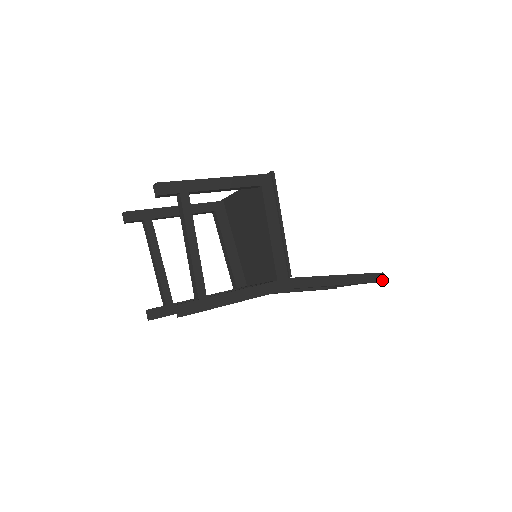
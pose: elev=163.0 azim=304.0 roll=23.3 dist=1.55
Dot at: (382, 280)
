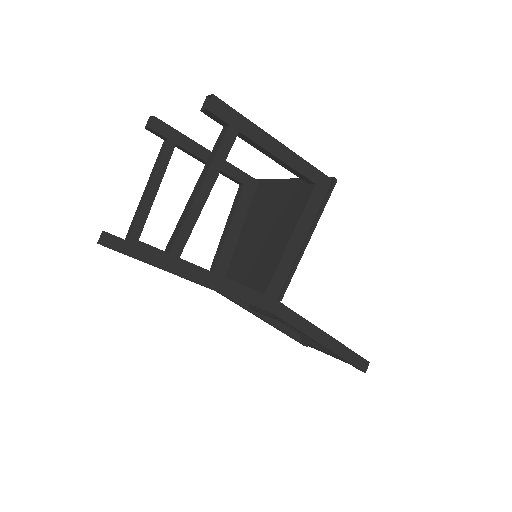
Dot at: (364, 369)
